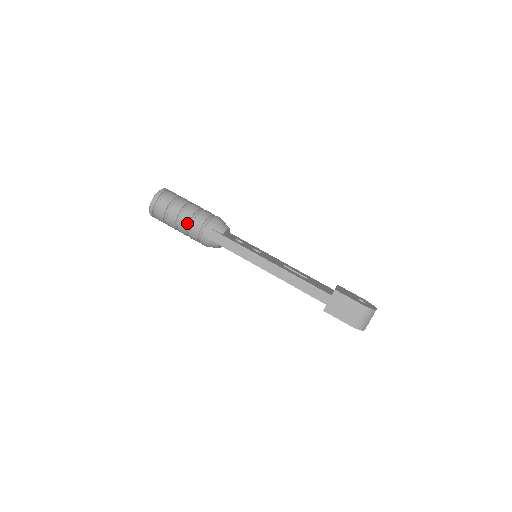
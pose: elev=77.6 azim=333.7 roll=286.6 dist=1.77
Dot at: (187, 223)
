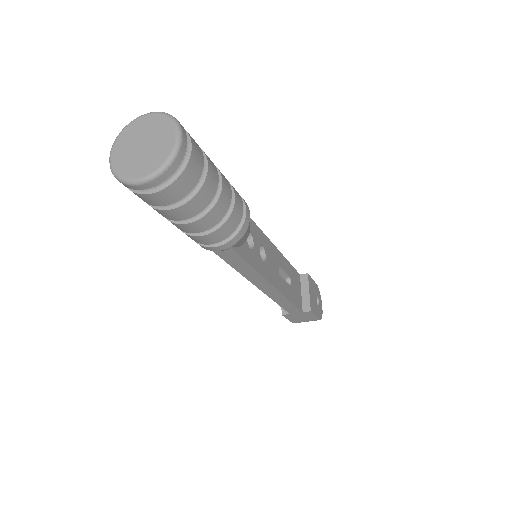
Dot at: (195, 232)
